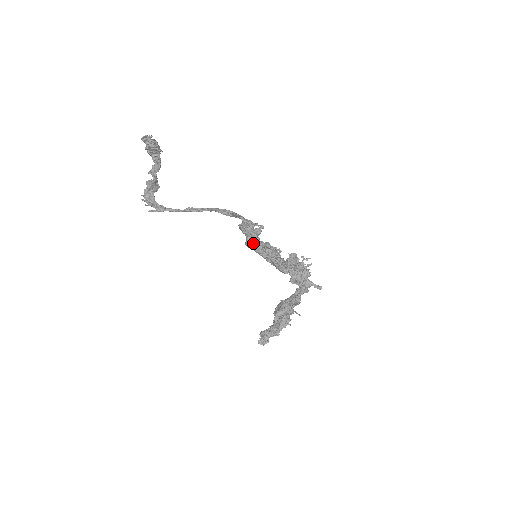
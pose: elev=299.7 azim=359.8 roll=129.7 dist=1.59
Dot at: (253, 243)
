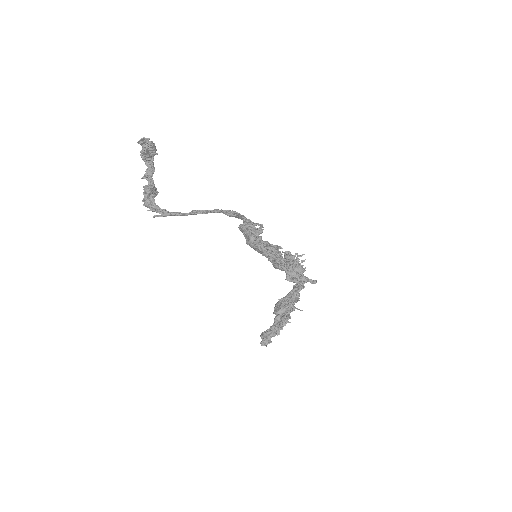
Dot at: (258, 242)
